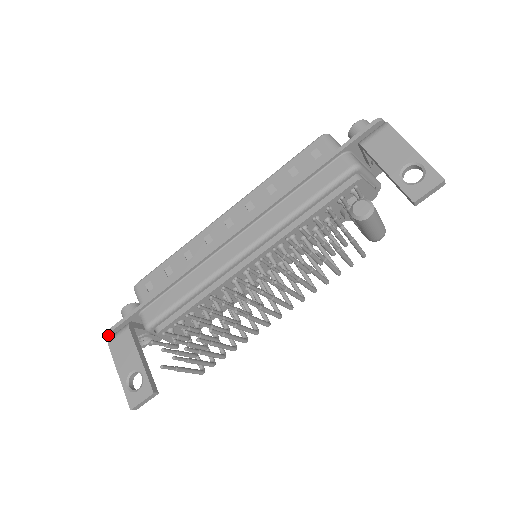
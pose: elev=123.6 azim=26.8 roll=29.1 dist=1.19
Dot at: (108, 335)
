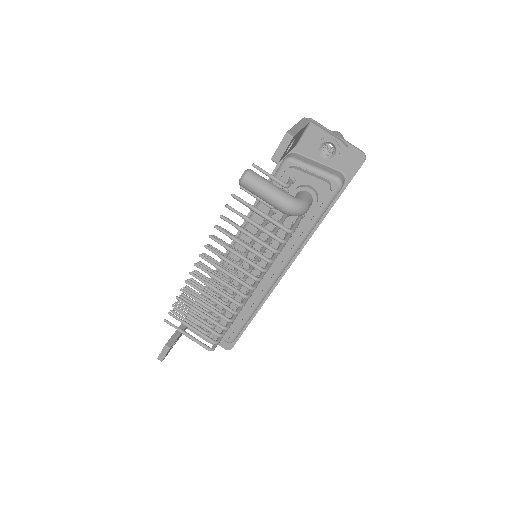
Dot at: occluded
